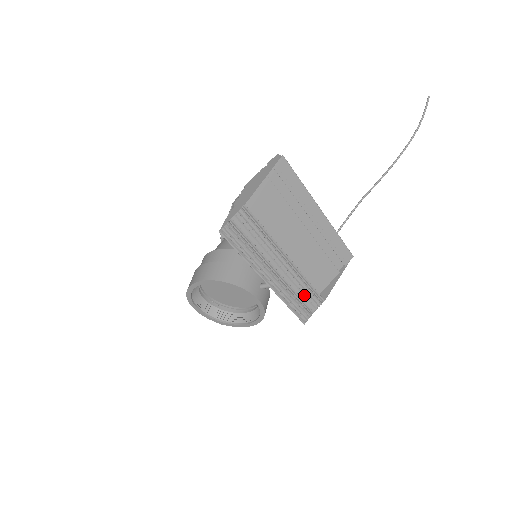
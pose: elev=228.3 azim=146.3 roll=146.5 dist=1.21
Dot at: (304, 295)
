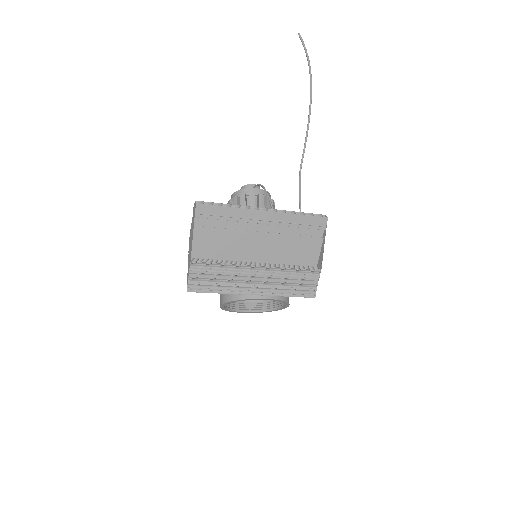
Dot at: (297, 280)
